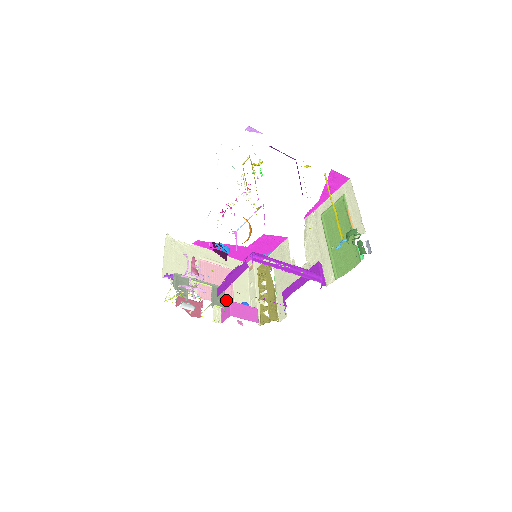
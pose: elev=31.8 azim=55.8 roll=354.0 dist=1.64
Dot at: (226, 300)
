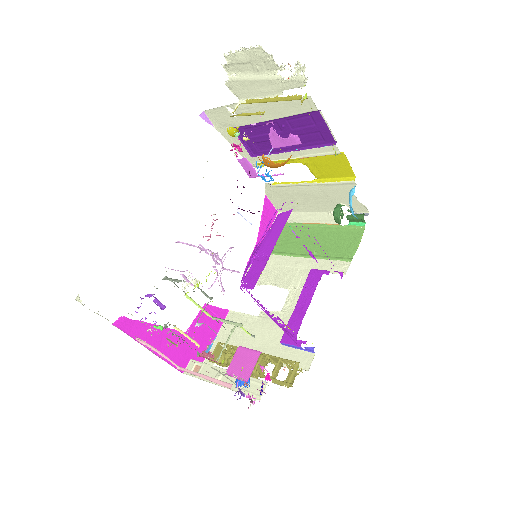
Dot at: occluded
